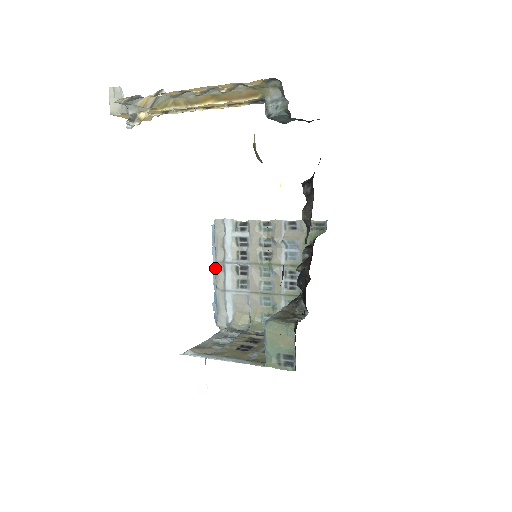
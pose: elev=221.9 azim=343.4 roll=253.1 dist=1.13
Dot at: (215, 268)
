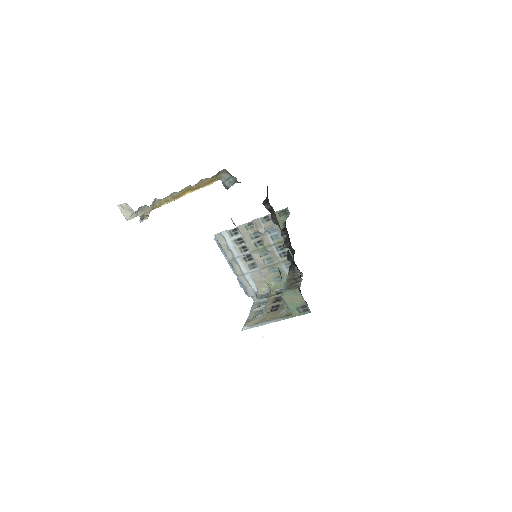
Dot at: (230, 264)
